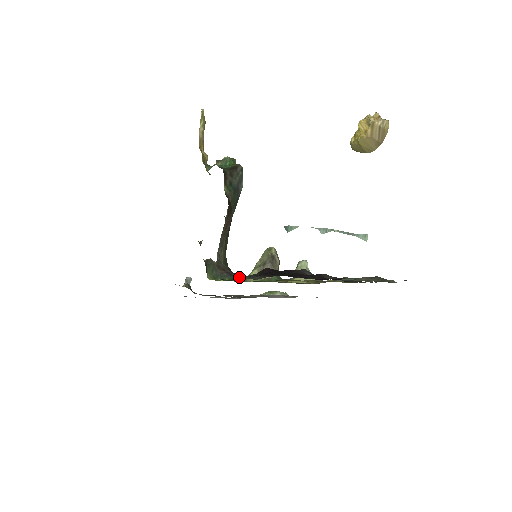
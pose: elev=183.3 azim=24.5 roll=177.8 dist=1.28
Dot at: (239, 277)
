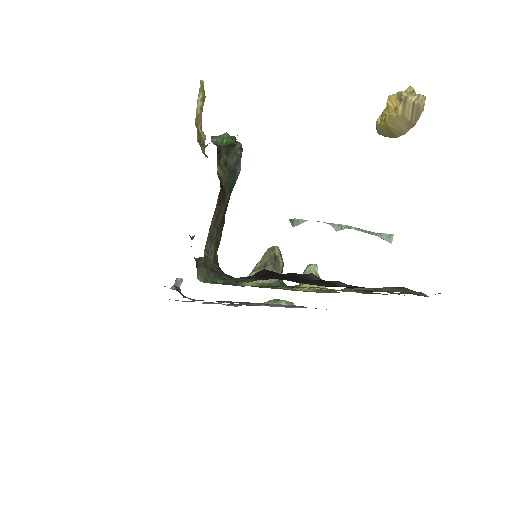
Dot at: occluded
